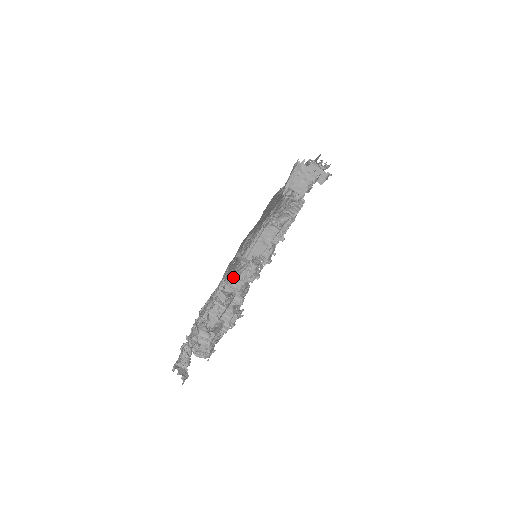
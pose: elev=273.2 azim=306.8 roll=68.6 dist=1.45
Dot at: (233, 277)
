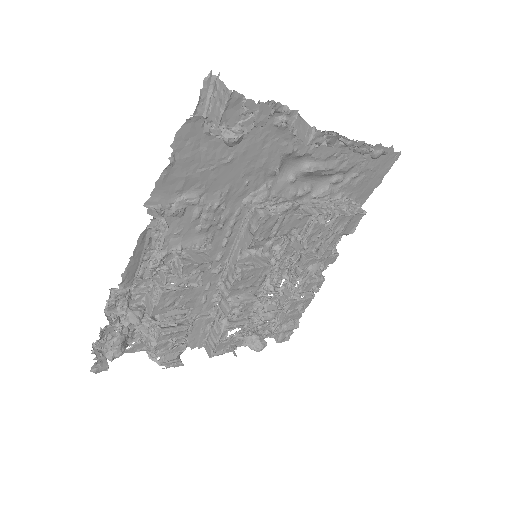
Dot at: (180, 255)
